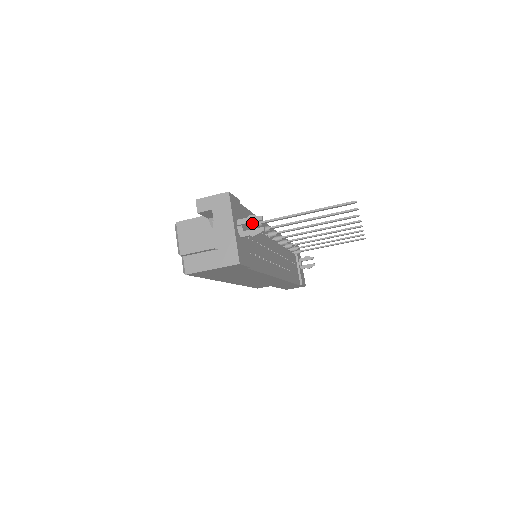
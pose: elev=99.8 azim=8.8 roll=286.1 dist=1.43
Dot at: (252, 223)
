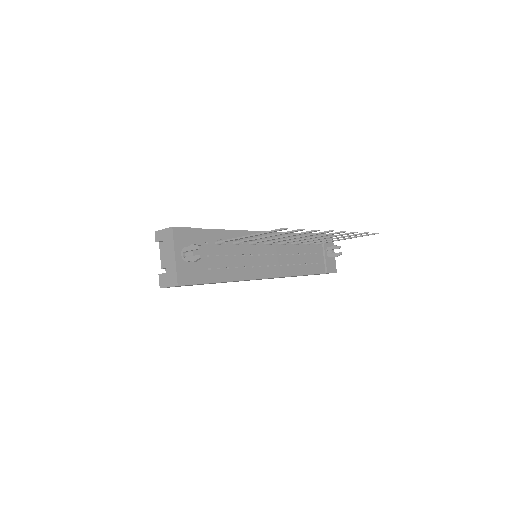
Dot at: (216, 242)
